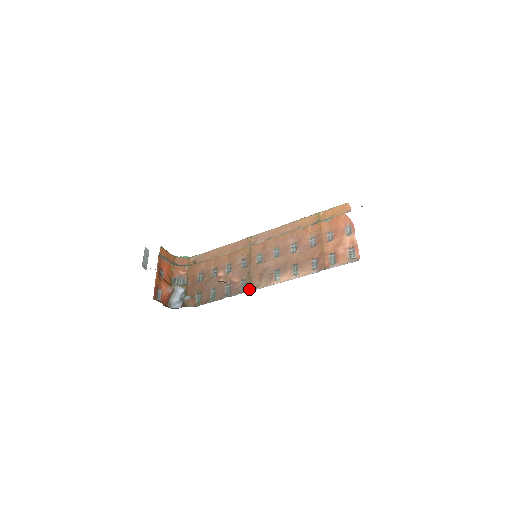
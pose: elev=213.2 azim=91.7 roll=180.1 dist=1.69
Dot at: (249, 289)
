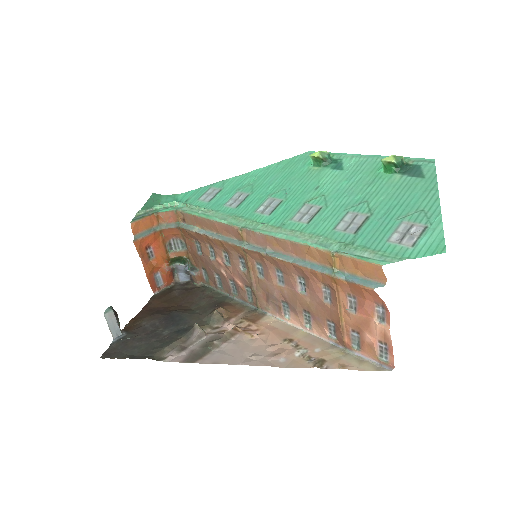
Dot at: (256, 306)
